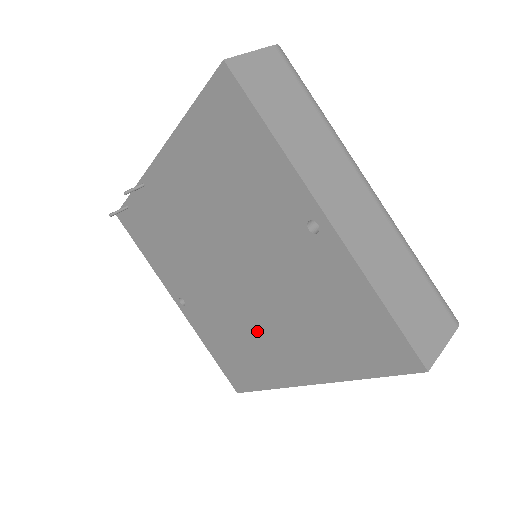
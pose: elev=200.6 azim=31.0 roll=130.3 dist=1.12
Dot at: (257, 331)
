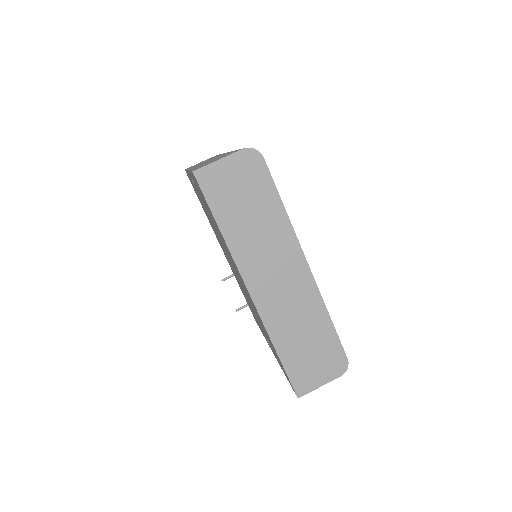
Dot at: occluded
